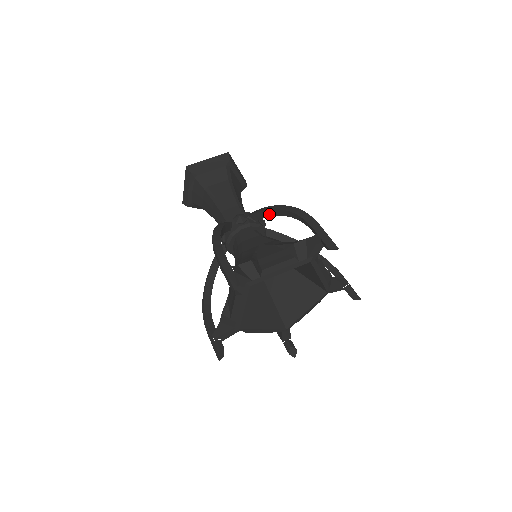
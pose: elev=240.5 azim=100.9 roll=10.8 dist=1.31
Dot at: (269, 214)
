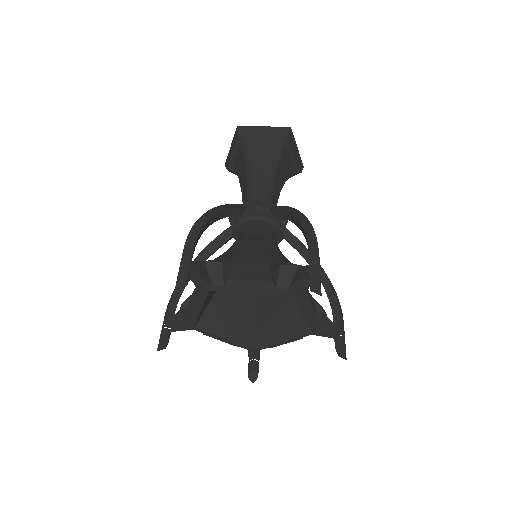
Dot at: (286, 216)
